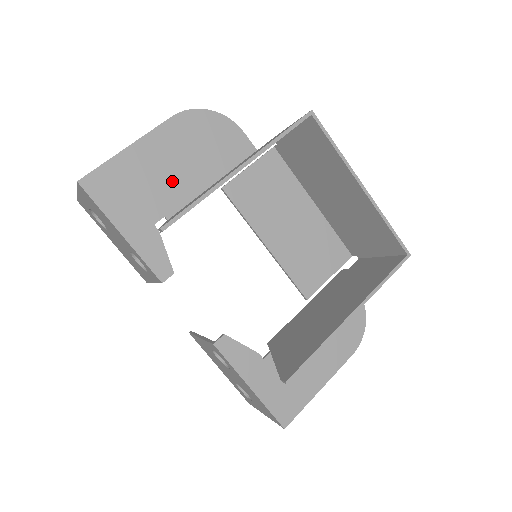
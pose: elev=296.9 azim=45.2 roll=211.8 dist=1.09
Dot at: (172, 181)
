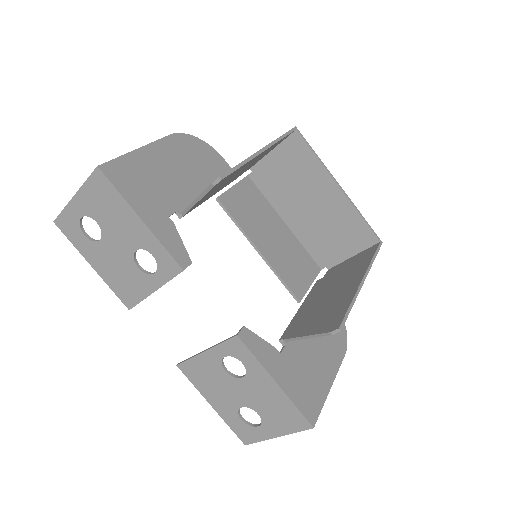
Dot at: (178, 184)
